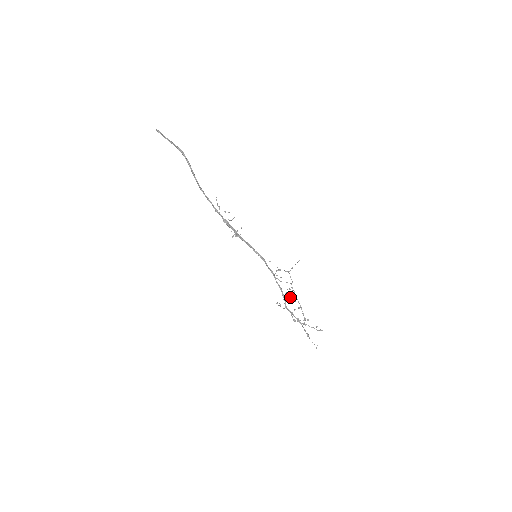
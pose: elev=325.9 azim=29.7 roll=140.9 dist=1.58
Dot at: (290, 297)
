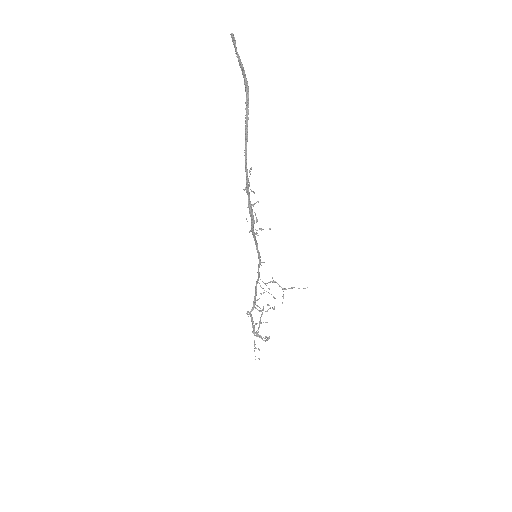
Dot at: (266, 311)
